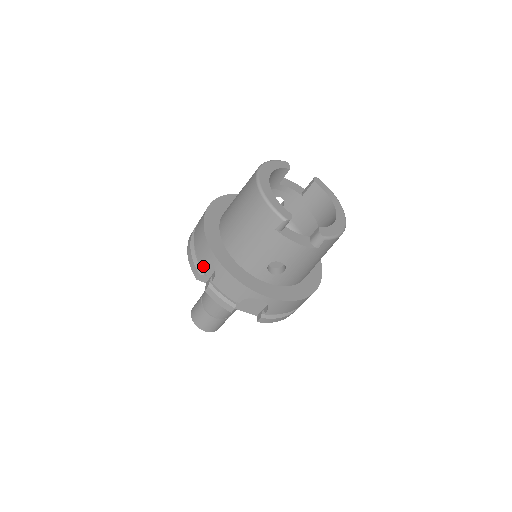
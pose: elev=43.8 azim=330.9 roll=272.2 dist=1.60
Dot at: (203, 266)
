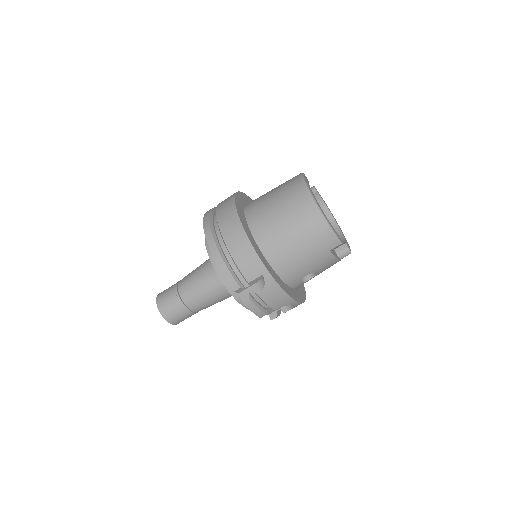
Dot at: (249, 280)
